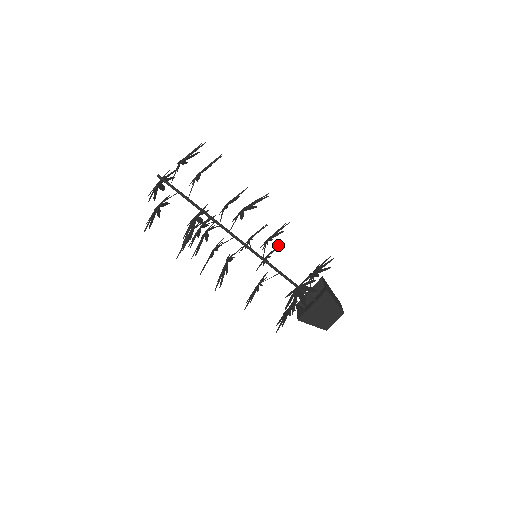
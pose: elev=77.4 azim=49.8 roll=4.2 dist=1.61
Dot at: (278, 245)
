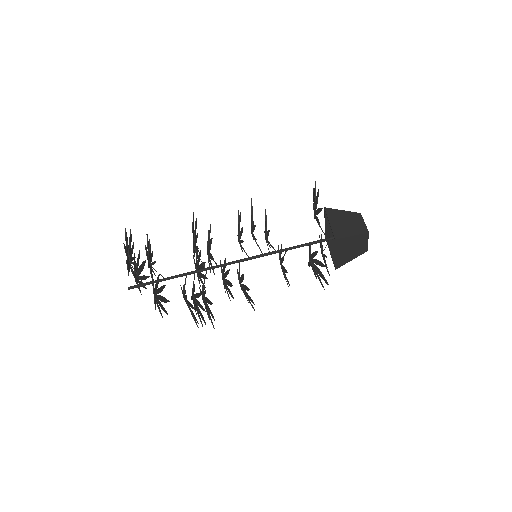
Dot at: (265, 212)
